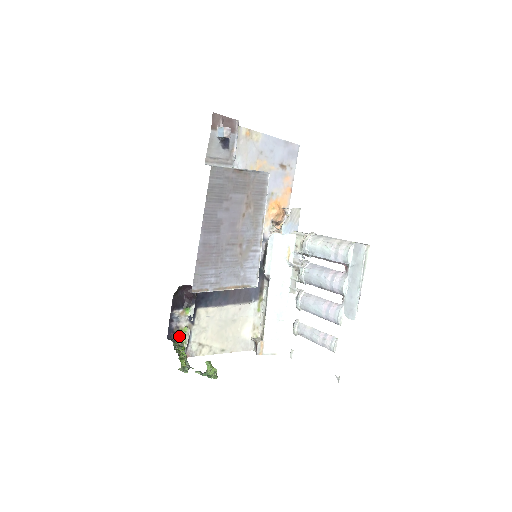
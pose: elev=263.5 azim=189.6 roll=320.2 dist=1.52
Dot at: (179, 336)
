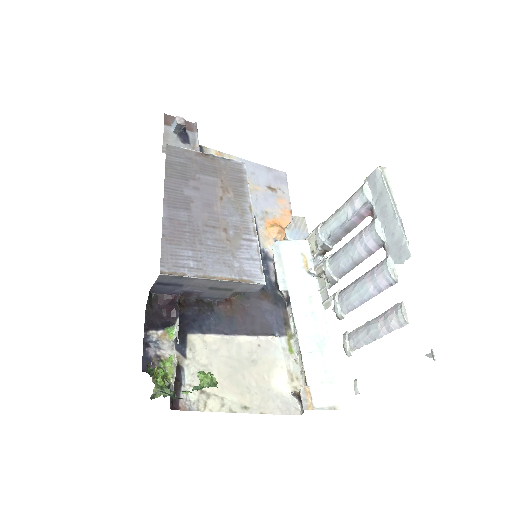
Dot at: occluded
